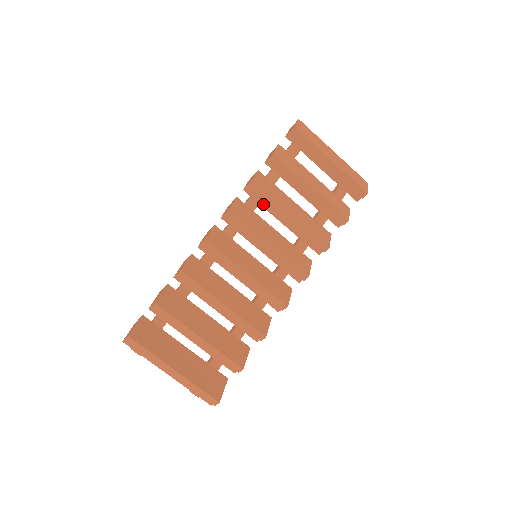
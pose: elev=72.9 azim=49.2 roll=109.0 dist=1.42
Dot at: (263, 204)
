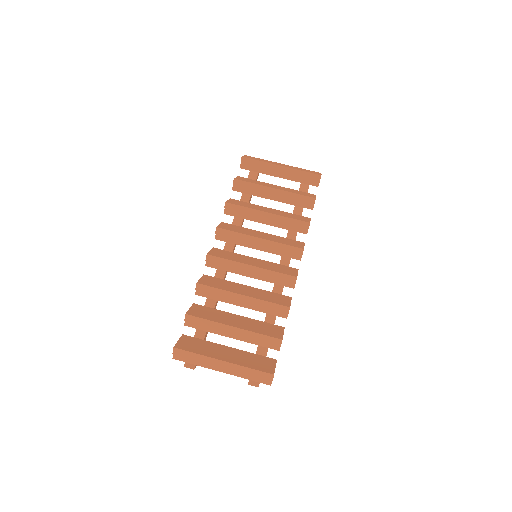
Dot at: (243, 217)
